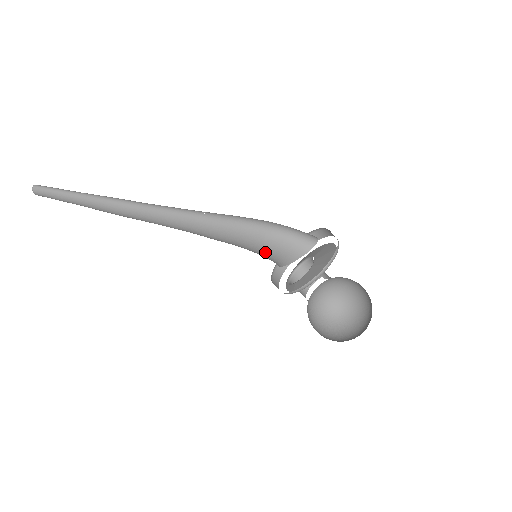
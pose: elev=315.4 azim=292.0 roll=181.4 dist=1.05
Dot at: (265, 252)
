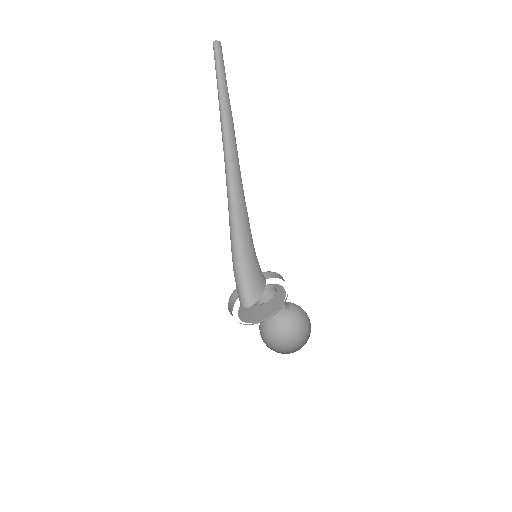
Dot at: occluded
